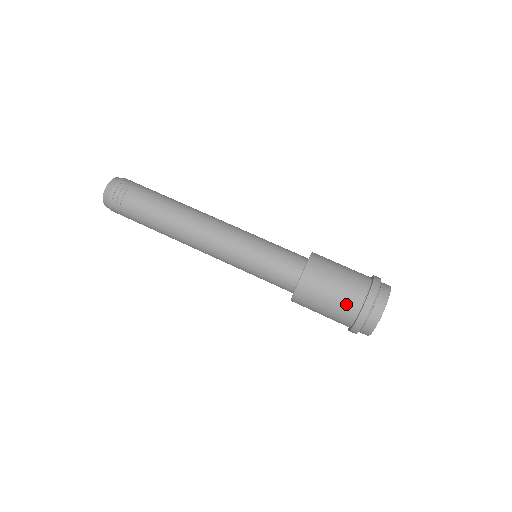
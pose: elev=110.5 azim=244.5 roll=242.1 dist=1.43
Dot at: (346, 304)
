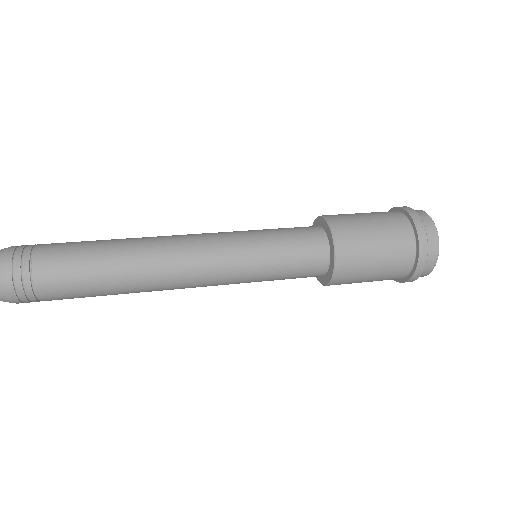
Dot at: occluded
